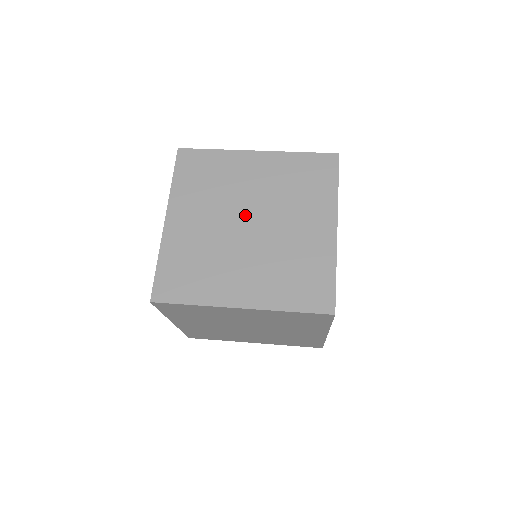
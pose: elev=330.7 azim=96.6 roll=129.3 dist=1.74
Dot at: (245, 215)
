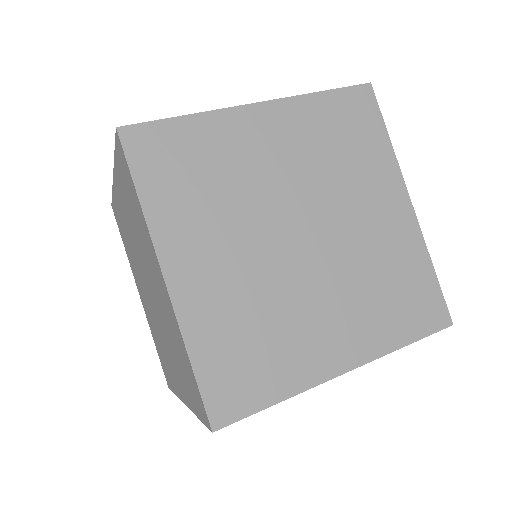
Dot at: (289, 223)
